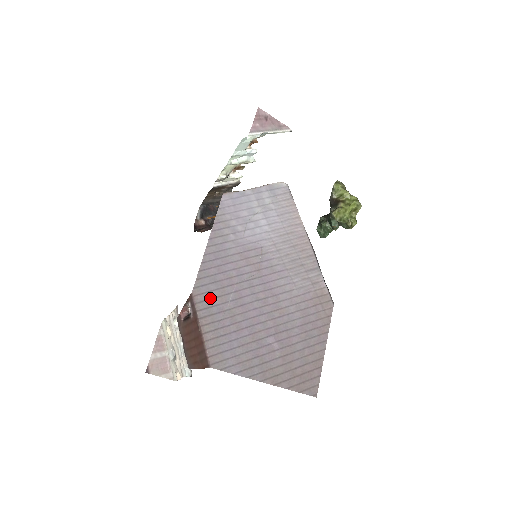
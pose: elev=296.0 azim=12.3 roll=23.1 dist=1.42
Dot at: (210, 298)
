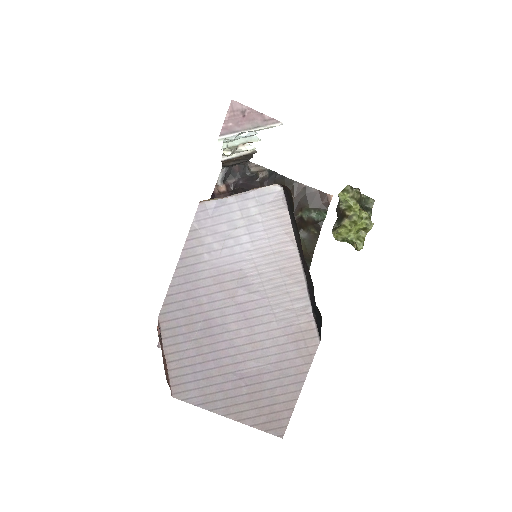
Dot at: (176, 326)
